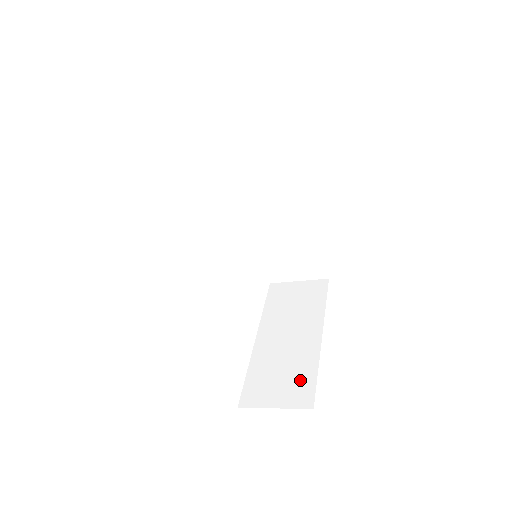
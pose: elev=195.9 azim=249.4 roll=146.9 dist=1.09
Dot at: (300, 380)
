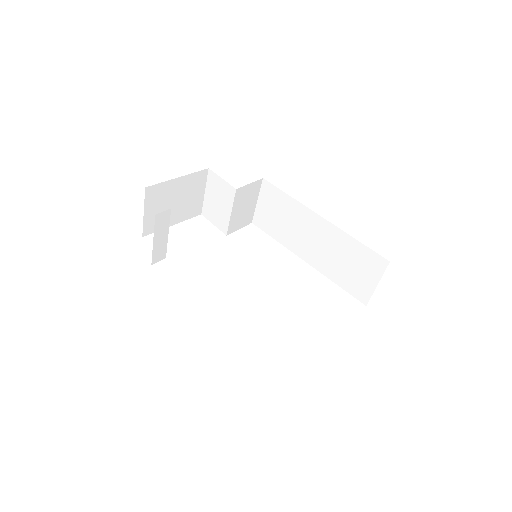
Dot at: occluded
